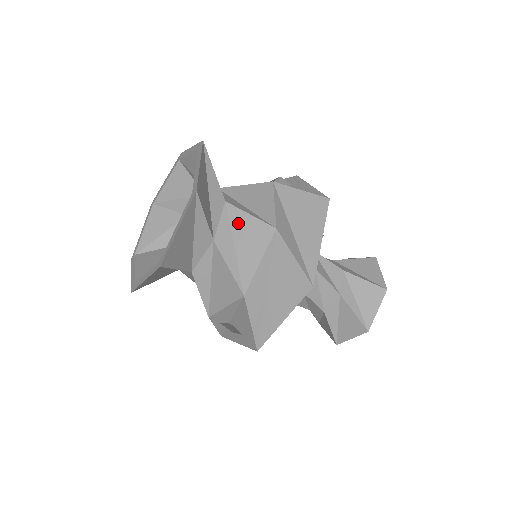
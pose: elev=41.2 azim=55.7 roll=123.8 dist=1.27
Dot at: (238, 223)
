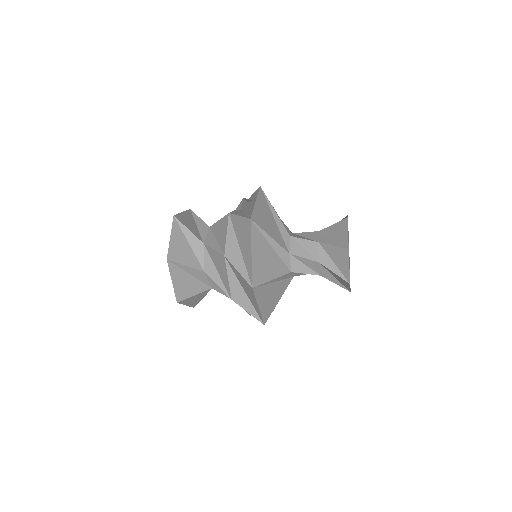
Dot at: occluded
